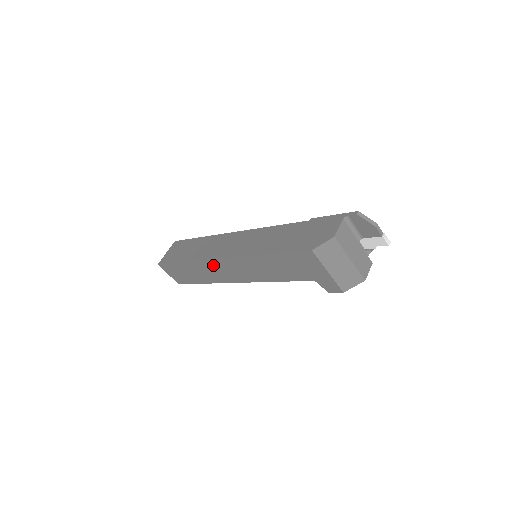
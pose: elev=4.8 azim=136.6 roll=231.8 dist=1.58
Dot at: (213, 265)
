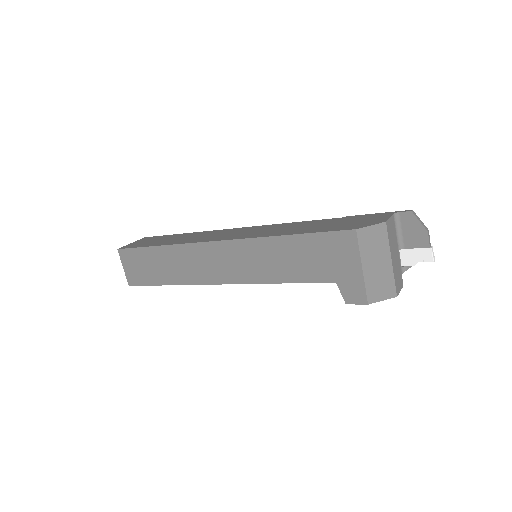
Dot at: (199, 252)
